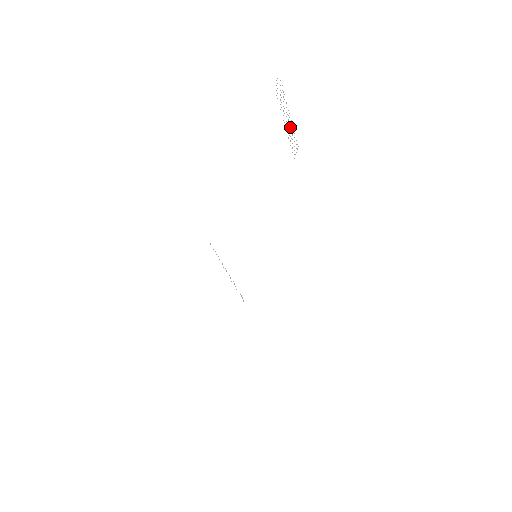
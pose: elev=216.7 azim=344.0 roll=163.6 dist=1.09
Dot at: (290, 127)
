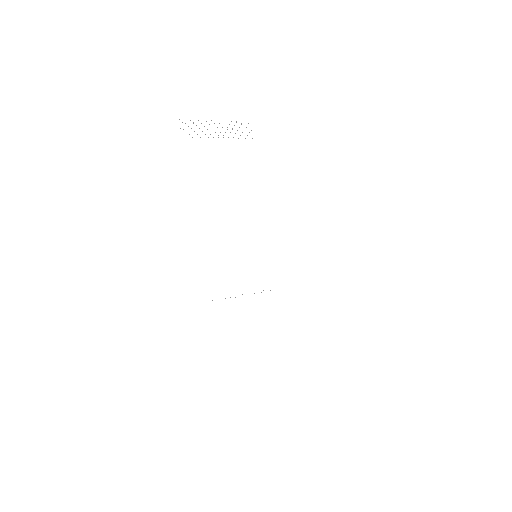
Dot at: (227, 127)
